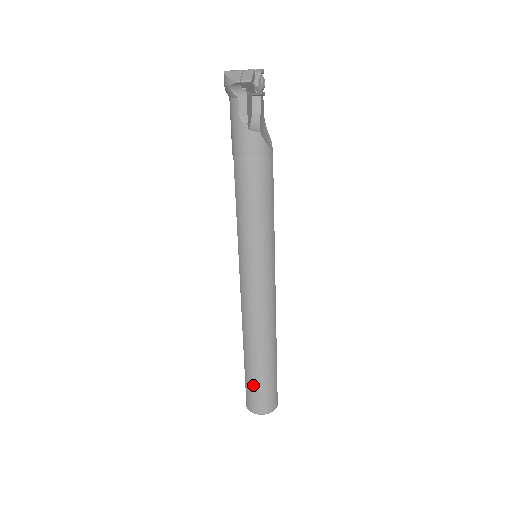
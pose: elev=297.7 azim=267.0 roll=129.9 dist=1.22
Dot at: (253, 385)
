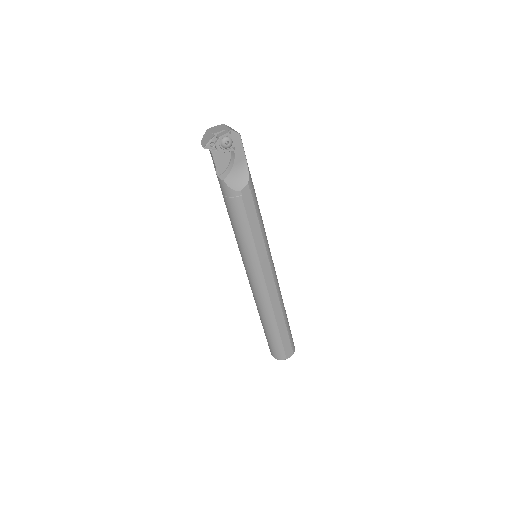
Dot at: occluded
